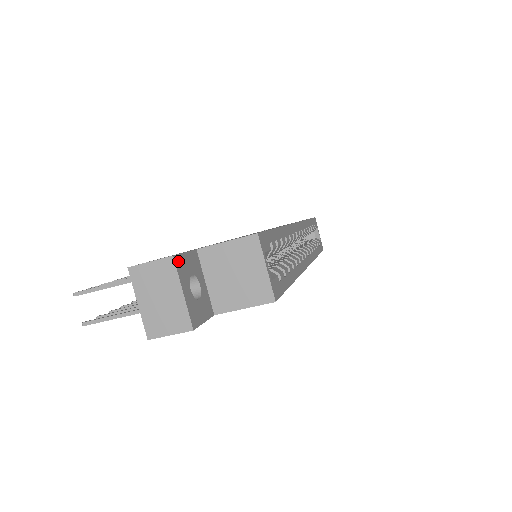
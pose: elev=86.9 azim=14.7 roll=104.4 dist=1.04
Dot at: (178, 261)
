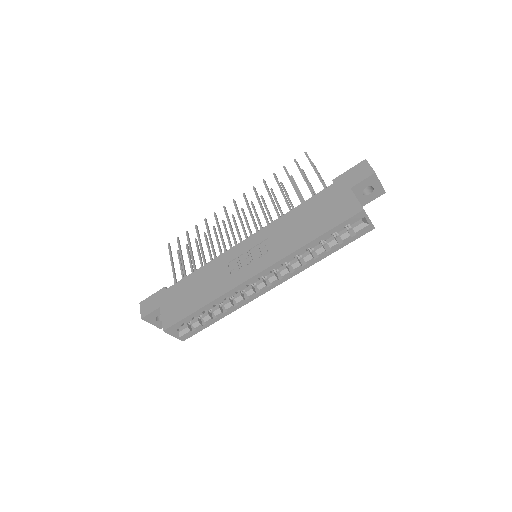
Dot at: (145, 318)
